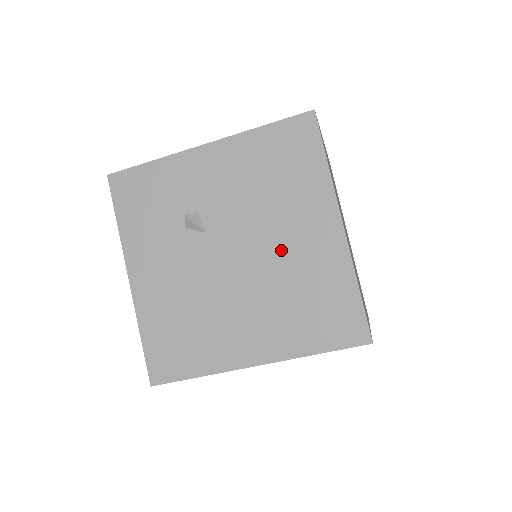
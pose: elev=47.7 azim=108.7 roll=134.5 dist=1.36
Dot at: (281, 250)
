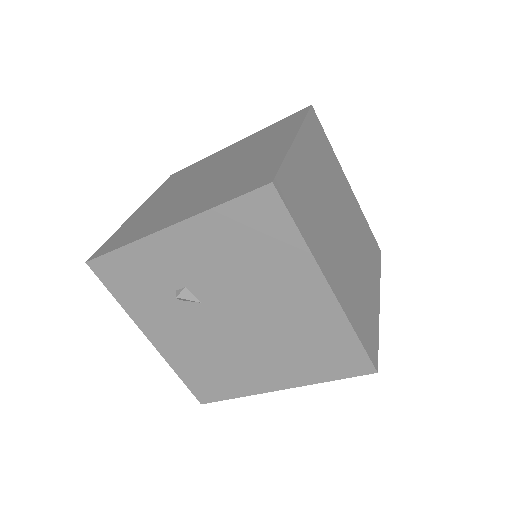
Dot at: (276, 312)
